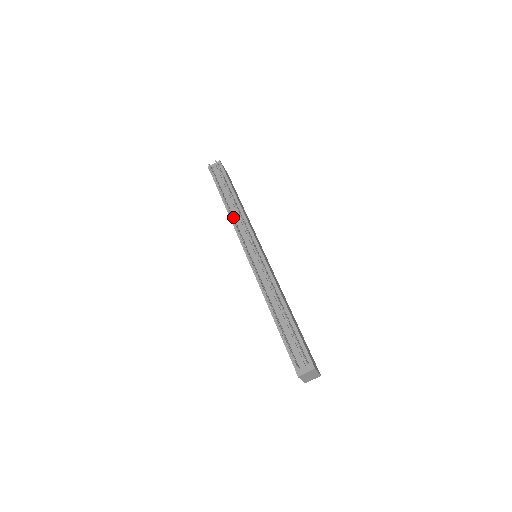
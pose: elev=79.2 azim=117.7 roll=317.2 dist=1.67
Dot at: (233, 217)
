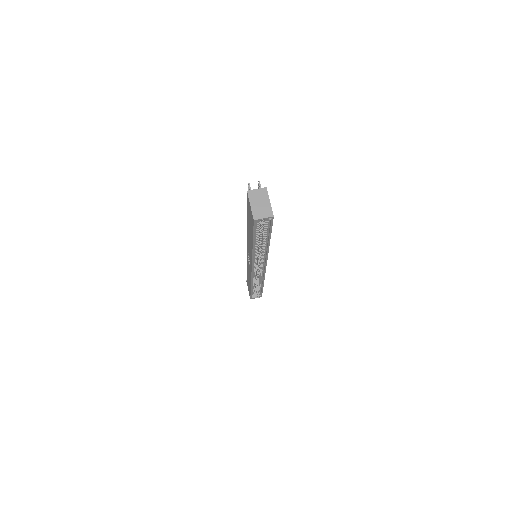
Dot at: occluded
